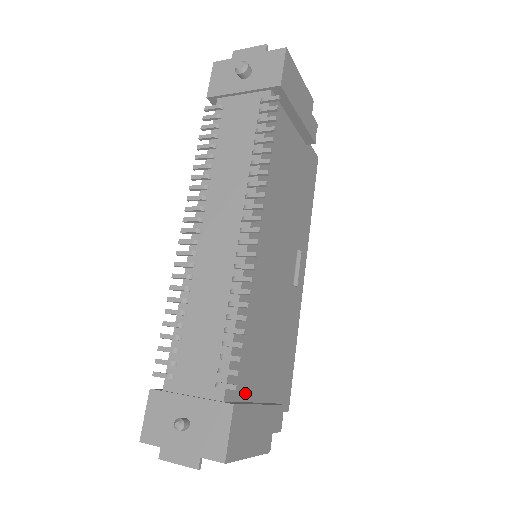
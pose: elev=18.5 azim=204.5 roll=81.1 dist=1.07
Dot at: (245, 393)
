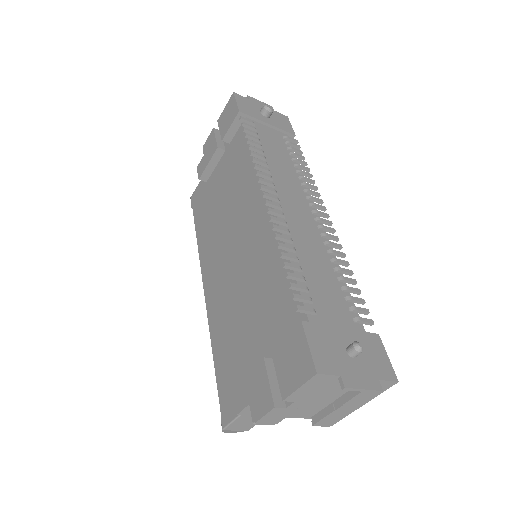
Dot at: occluded
